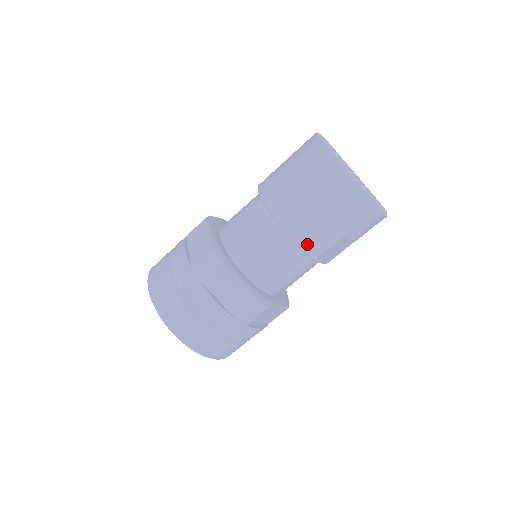
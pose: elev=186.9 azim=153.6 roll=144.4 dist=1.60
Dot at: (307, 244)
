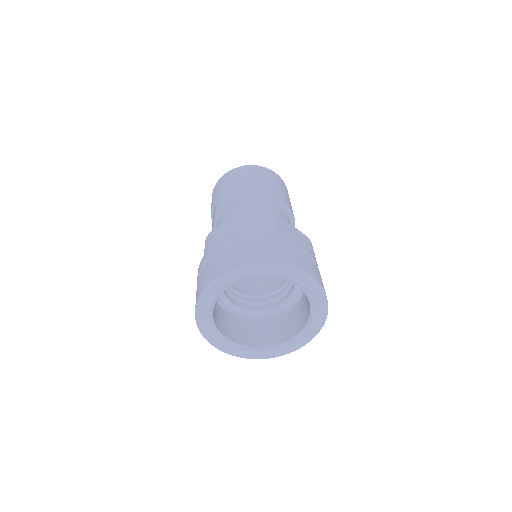
Dot at: (289, 206)
